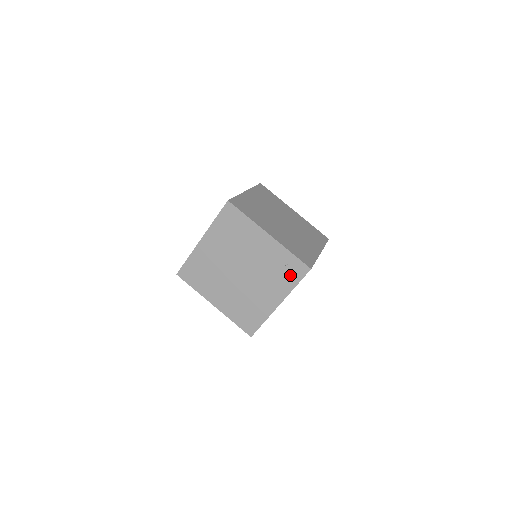
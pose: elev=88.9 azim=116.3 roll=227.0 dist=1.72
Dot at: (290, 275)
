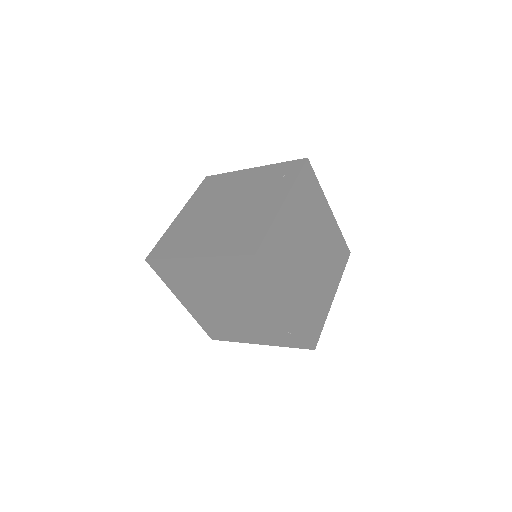
Dot at: (287, 339)
